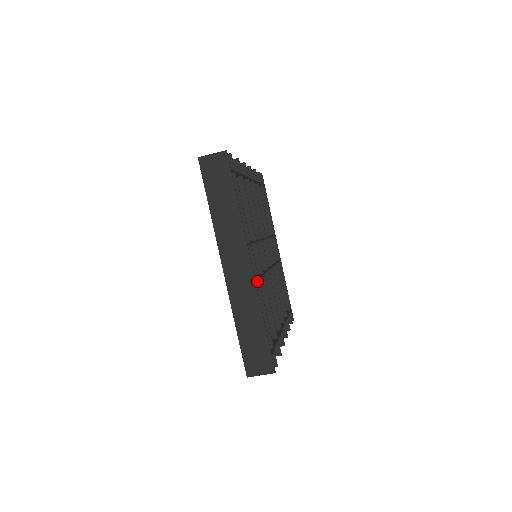
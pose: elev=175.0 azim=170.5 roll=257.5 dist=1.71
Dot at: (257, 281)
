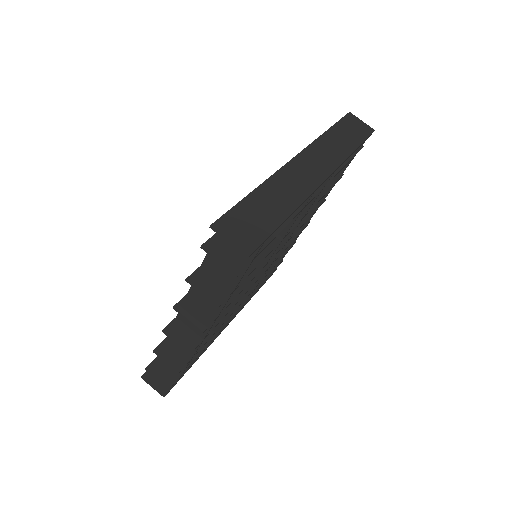
Dot at: (301, 207)
